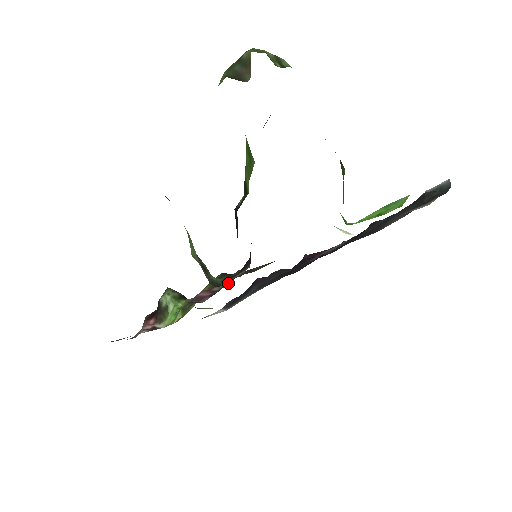
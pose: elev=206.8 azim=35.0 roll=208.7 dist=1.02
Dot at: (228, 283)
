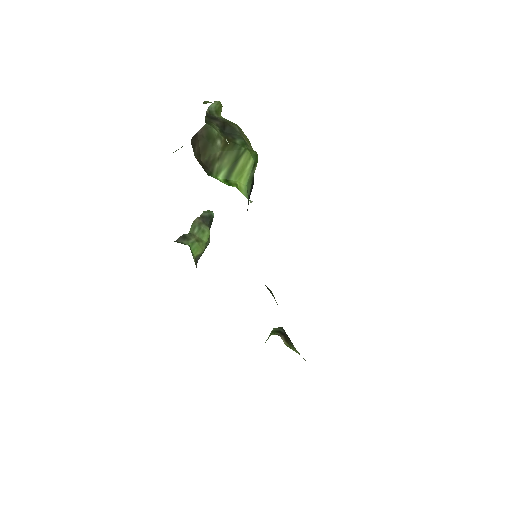
Dot at: occluded
